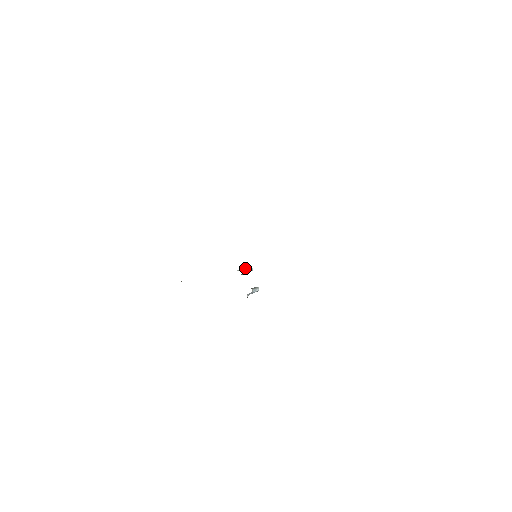
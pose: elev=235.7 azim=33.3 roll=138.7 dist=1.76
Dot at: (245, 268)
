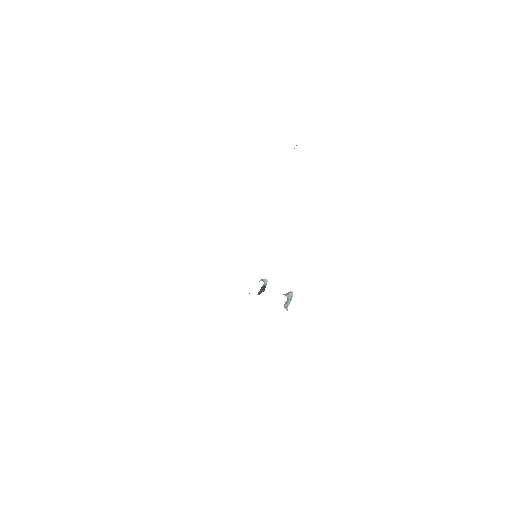
Dot at: occluded
